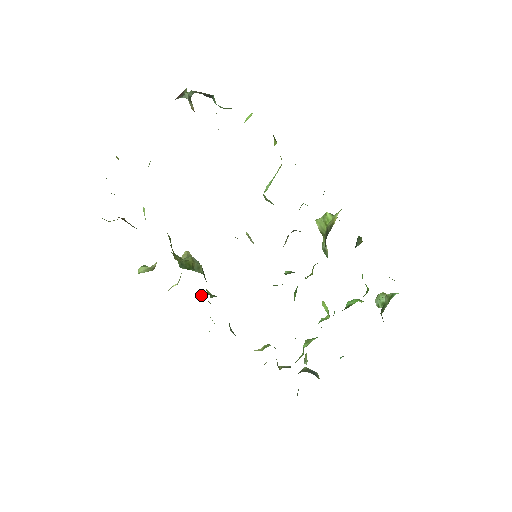
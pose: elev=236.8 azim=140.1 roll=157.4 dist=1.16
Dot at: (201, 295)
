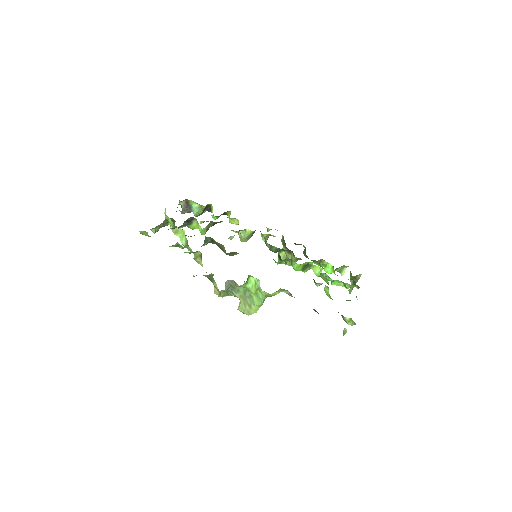
Dot at: (240, 300)
